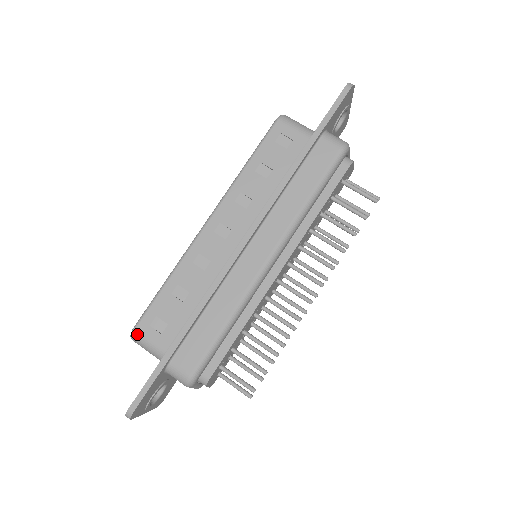
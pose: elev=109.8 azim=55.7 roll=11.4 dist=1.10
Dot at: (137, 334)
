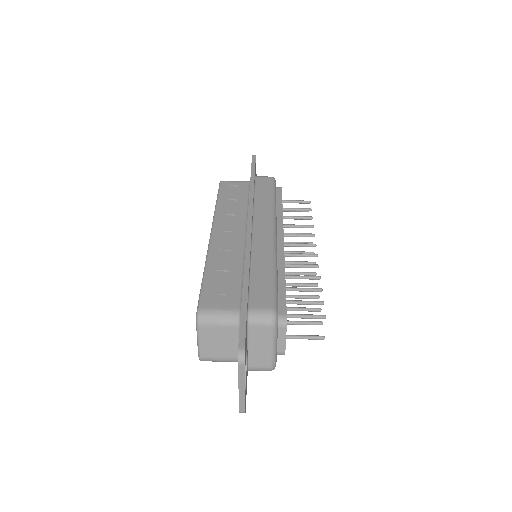
Dot at: (203, 311)
